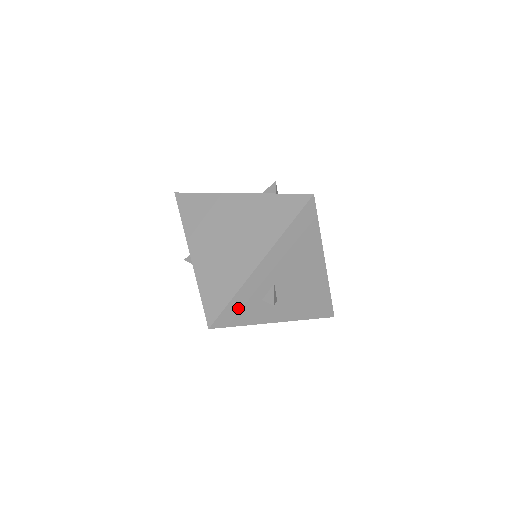
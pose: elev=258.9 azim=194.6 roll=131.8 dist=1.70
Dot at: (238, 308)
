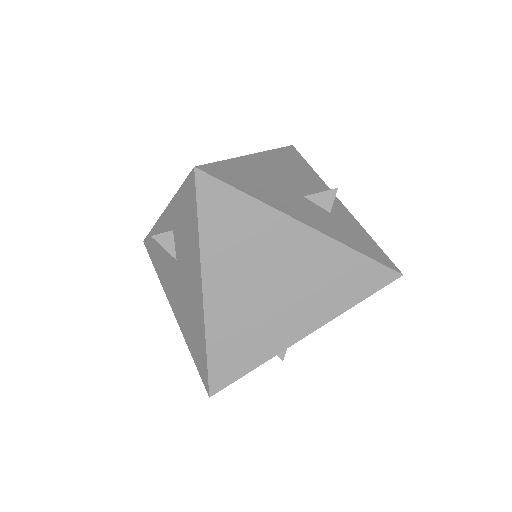
Dot at: occluded
